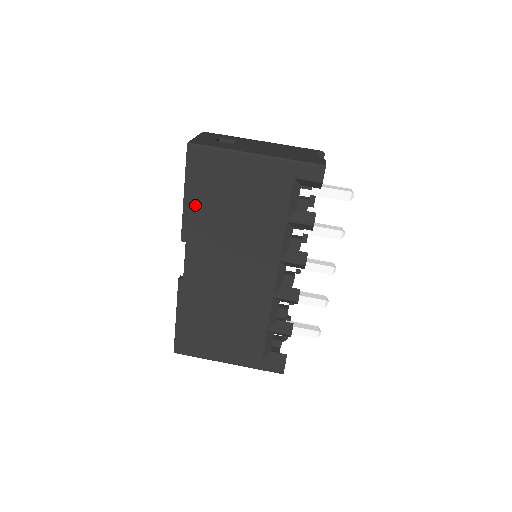
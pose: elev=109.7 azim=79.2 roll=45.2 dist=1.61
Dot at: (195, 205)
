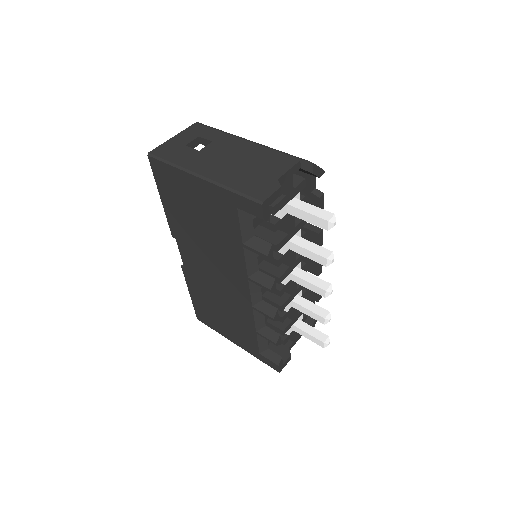
Dot at: (171, 210)
